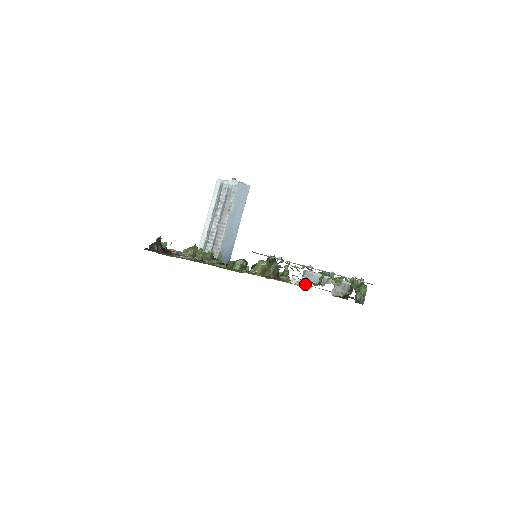
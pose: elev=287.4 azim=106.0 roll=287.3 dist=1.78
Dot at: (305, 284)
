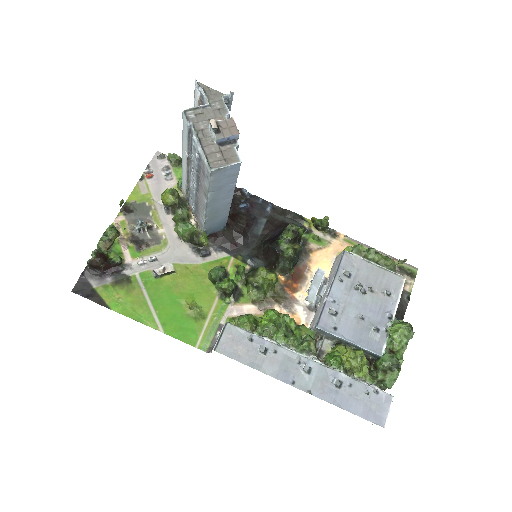
Dot at: occluded
